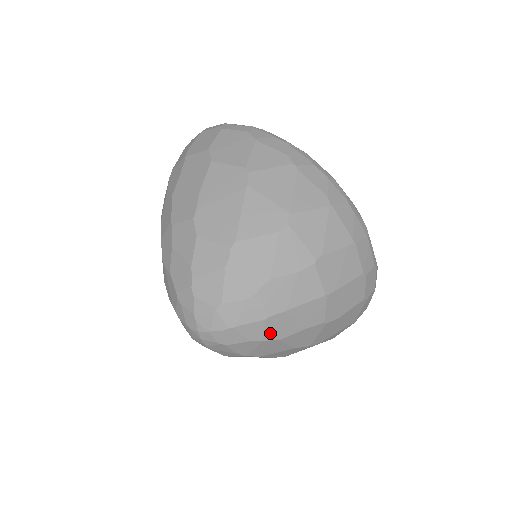
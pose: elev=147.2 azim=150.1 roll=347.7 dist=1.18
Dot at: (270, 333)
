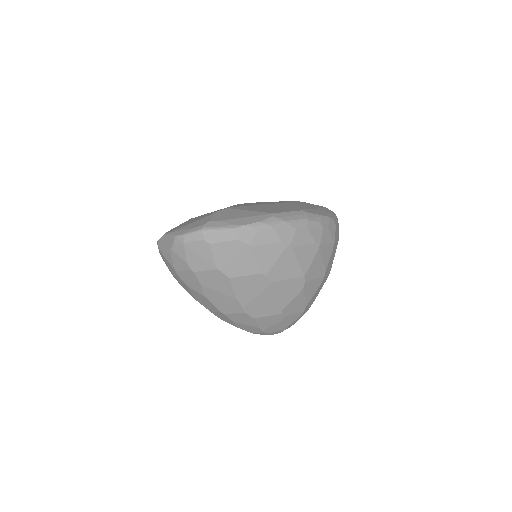
Dot at: occluded
